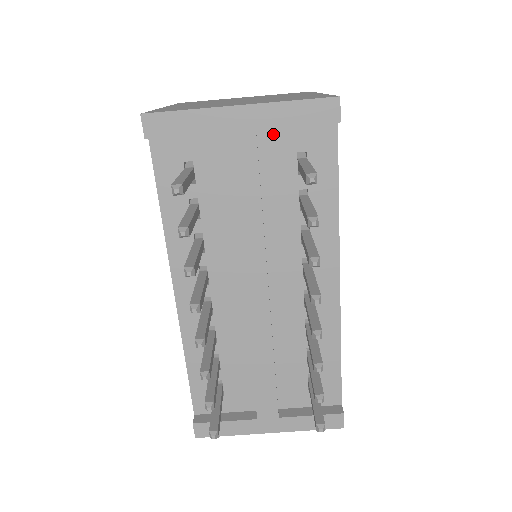
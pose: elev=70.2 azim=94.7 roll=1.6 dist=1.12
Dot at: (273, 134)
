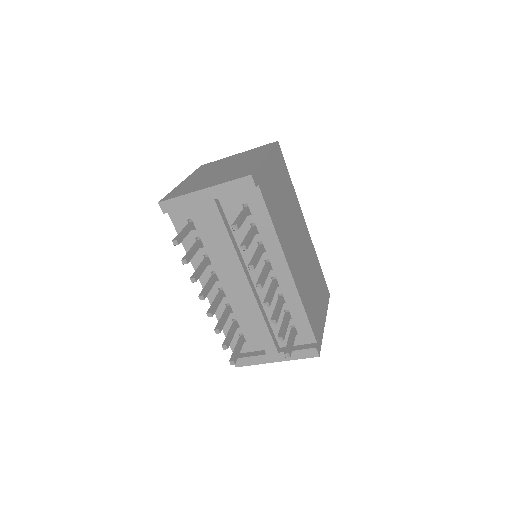
Dot at: (227, 198)
